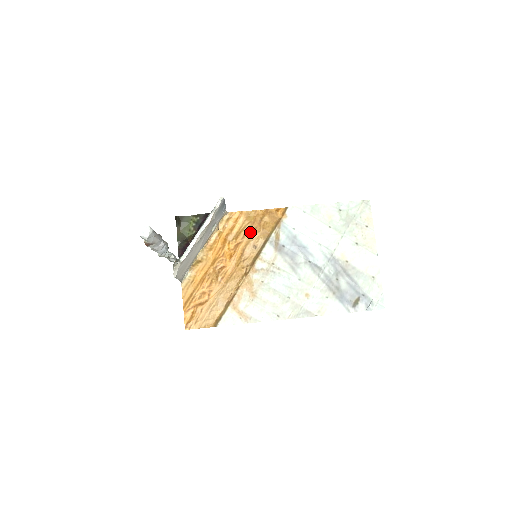
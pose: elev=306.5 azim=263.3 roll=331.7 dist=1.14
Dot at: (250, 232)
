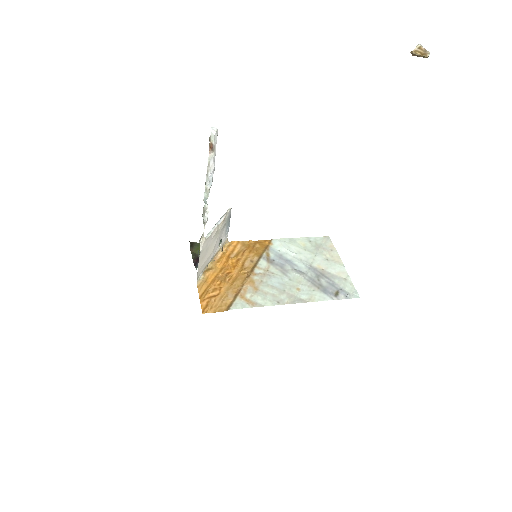
Dot at: (247, 253)
